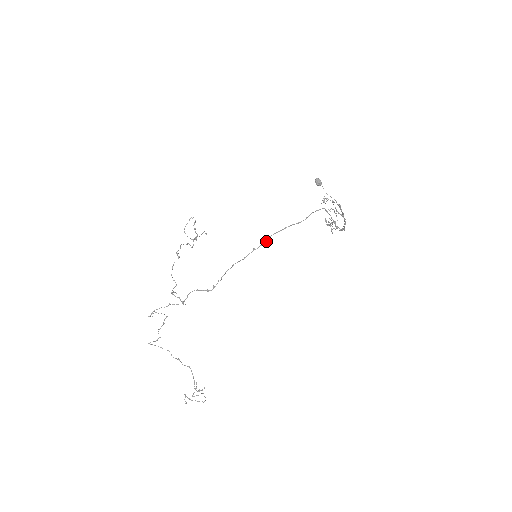
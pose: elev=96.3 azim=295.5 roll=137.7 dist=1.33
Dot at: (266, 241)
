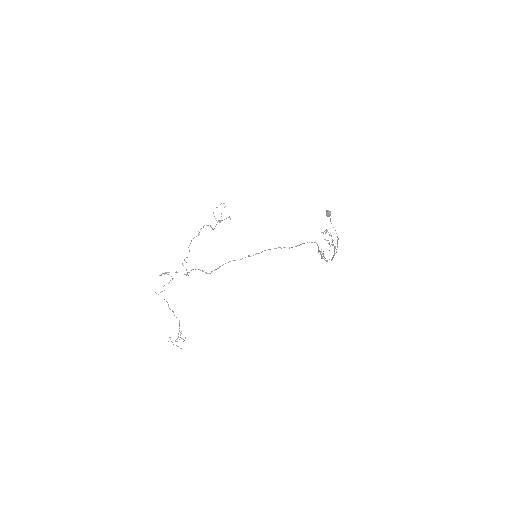
Dot at: occluded
